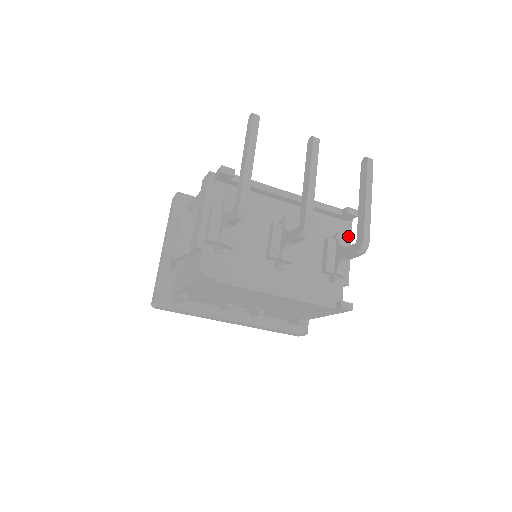
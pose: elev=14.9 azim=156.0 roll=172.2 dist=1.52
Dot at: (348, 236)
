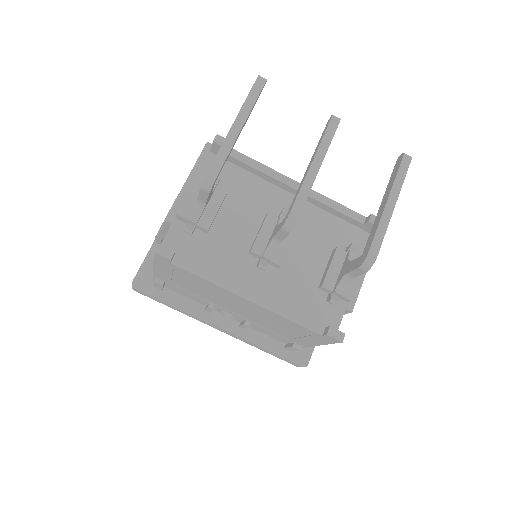
Dot at: occluded
